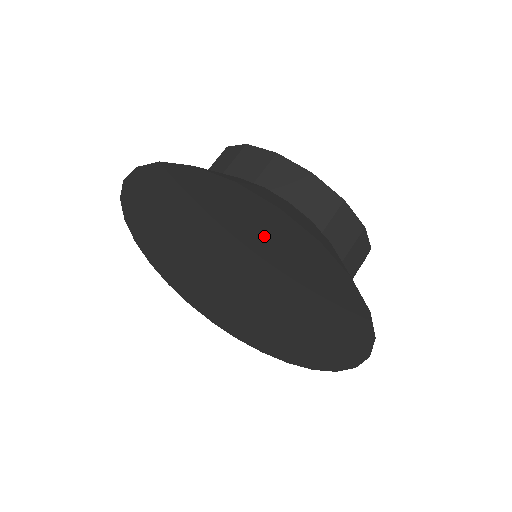
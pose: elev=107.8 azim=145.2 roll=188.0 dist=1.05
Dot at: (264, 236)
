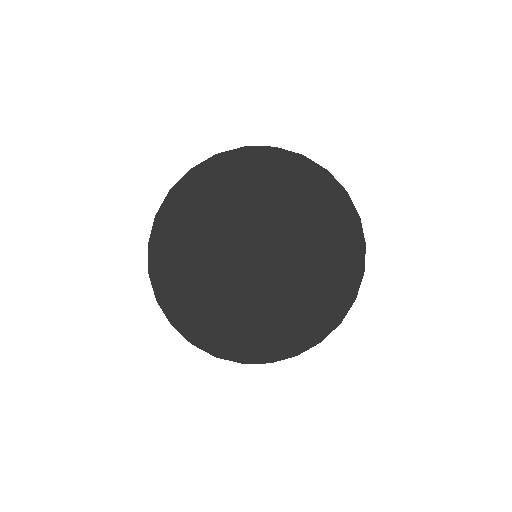
Dot at: (290, 186)
